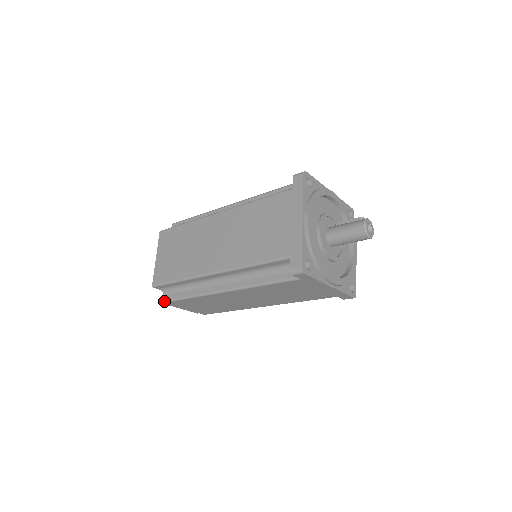
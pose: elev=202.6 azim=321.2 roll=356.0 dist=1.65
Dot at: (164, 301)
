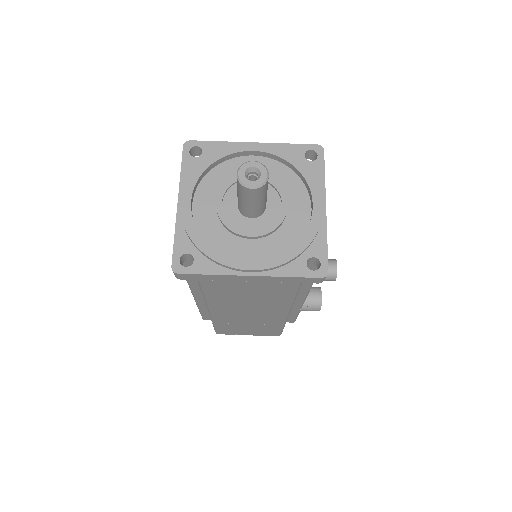
Dot at: occluded
